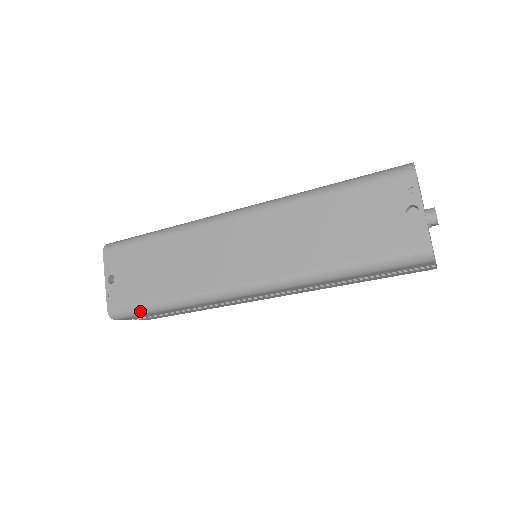
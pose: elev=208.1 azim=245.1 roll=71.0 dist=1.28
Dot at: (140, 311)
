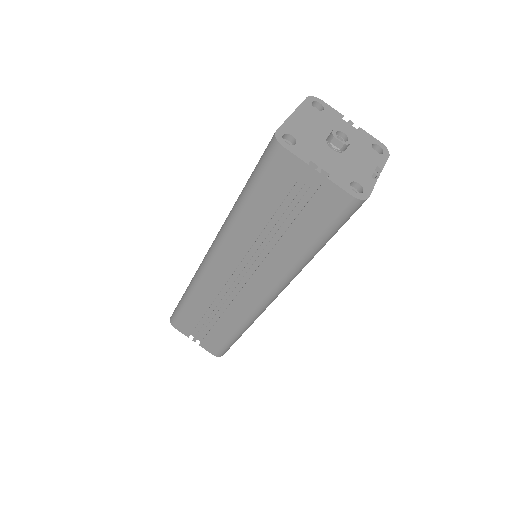
Dot at: (178, 308)
